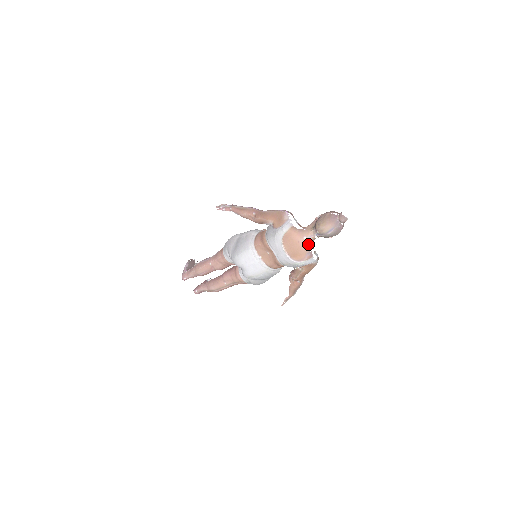
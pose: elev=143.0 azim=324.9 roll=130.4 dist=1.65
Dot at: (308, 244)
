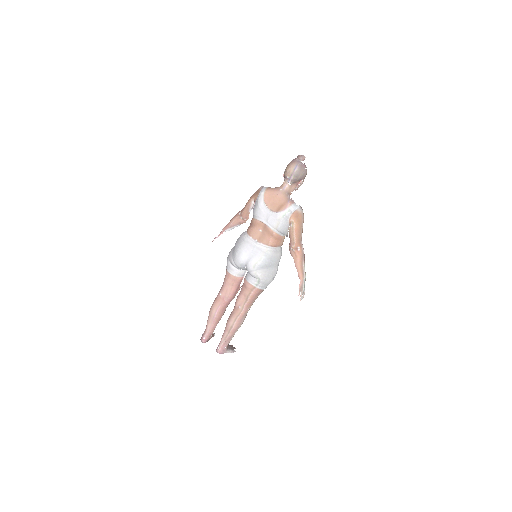
Dot at: (286, 194)
